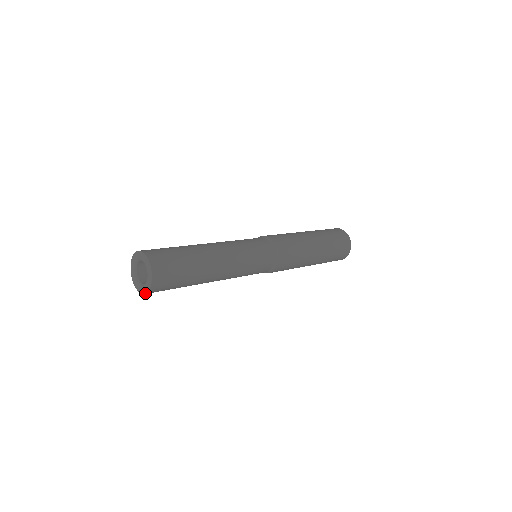
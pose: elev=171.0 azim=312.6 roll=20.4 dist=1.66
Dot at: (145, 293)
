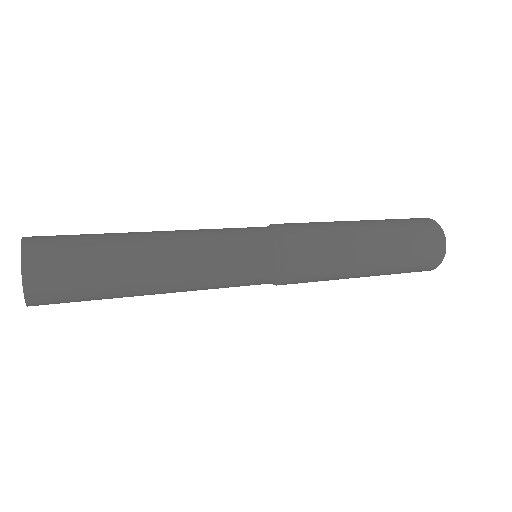
Dot at: occluded
